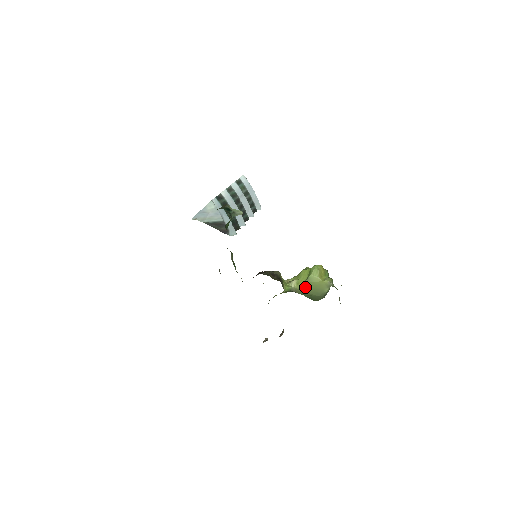
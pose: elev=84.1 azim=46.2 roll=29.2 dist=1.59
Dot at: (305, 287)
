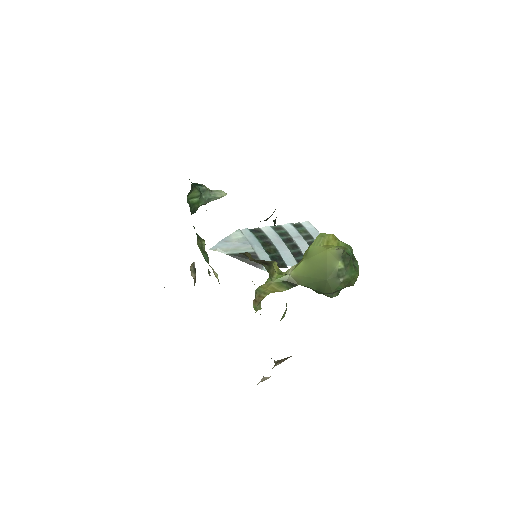
Dot at: (305, 269)
